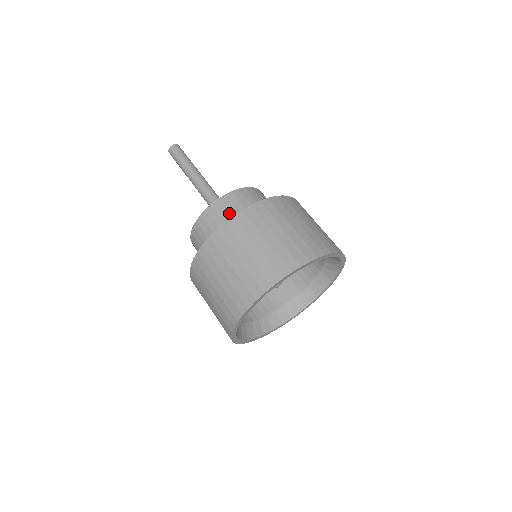
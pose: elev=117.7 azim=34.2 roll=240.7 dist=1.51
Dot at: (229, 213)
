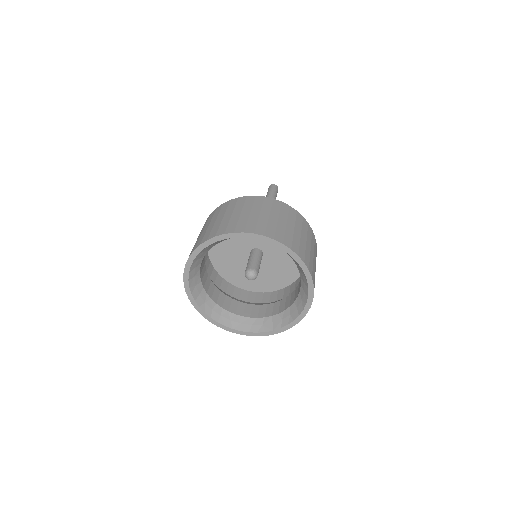
Dot at: occluded
